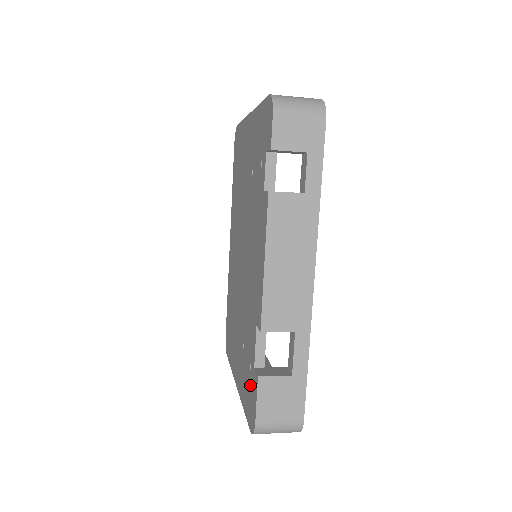
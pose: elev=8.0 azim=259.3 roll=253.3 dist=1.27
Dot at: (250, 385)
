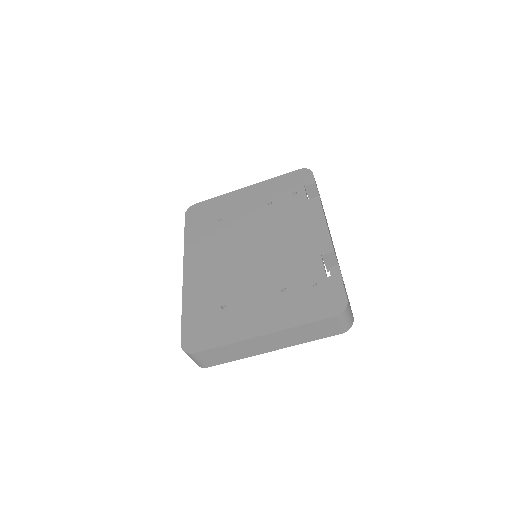
Dot at: (320, 293)
